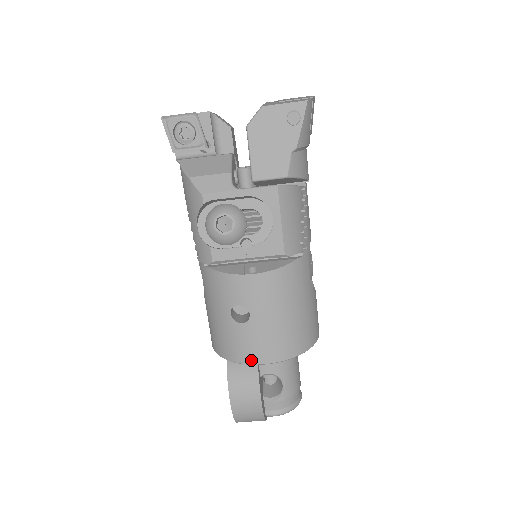
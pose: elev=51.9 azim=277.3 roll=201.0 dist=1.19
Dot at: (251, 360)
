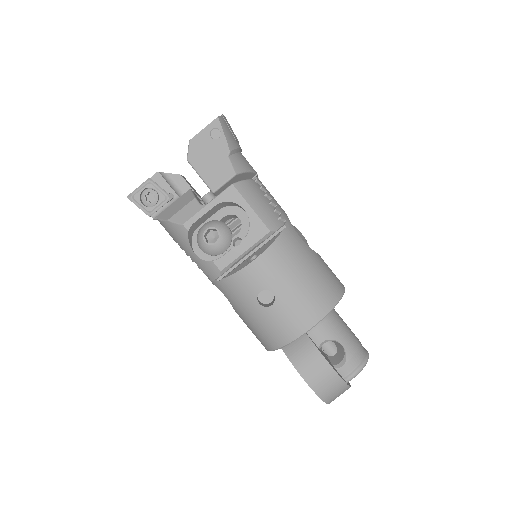
Dot at: (298, 332)
